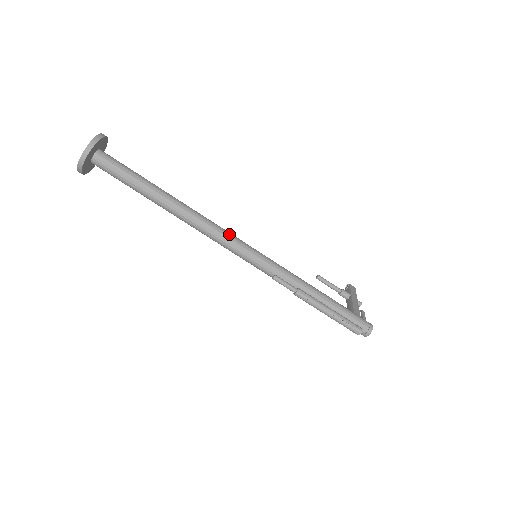
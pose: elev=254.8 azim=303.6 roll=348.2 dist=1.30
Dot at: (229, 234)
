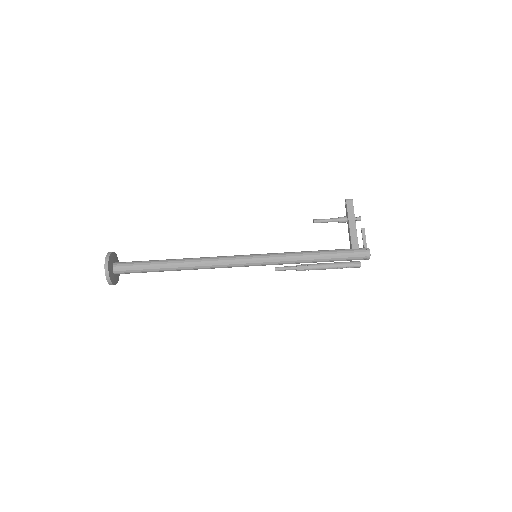
Dot at: (228, 261)
